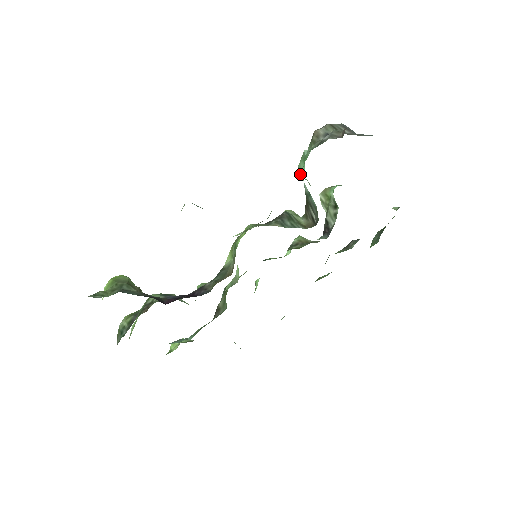
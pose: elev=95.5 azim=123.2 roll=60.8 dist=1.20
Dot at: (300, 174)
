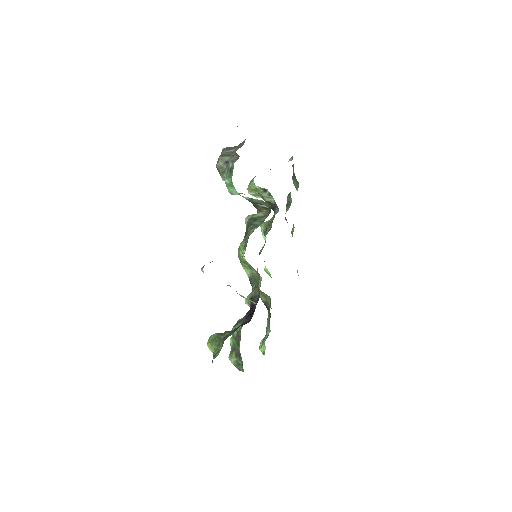
Dot at: (234, 194)
